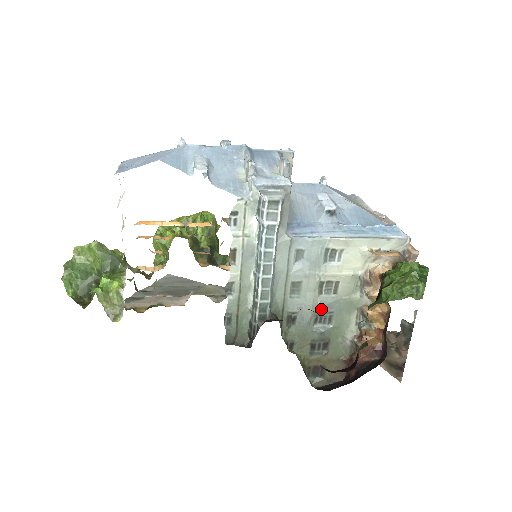
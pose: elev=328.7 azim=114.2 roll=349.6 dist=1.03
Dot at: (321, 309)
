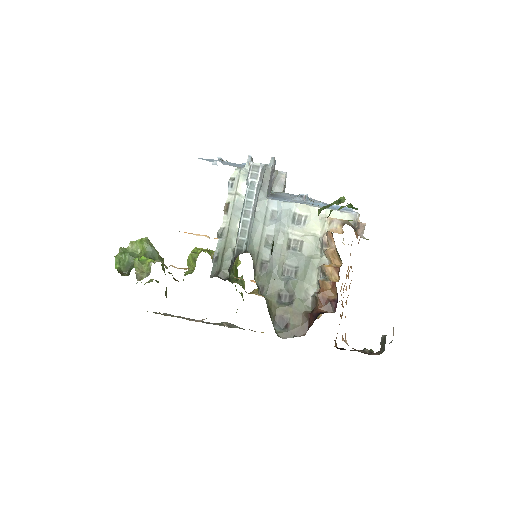
Dot at: (288, 262)
